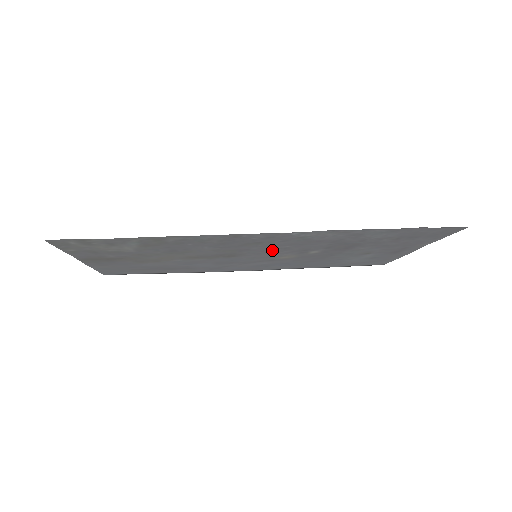
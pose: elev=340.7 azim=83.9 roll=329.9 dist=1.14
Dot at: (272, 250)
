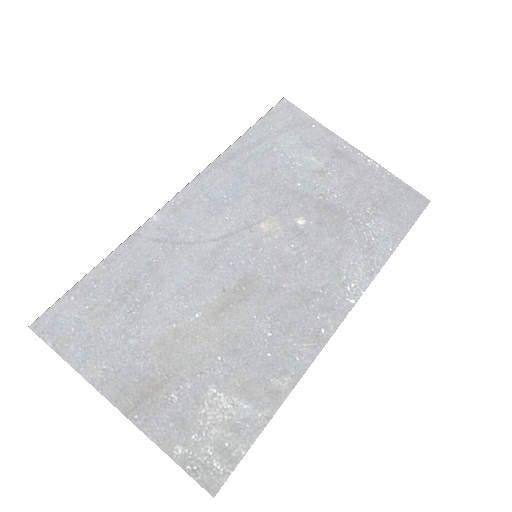
Dot at: (287, 264)
